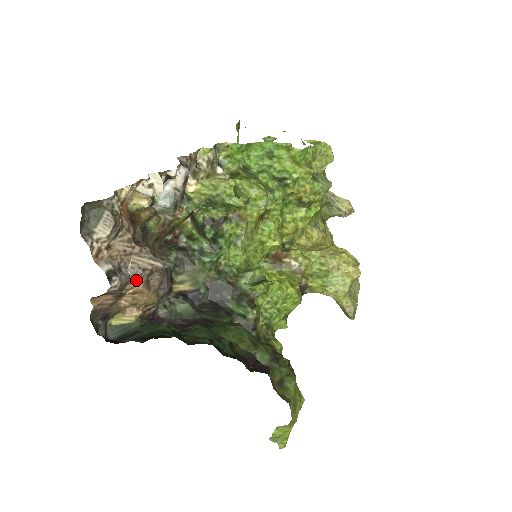
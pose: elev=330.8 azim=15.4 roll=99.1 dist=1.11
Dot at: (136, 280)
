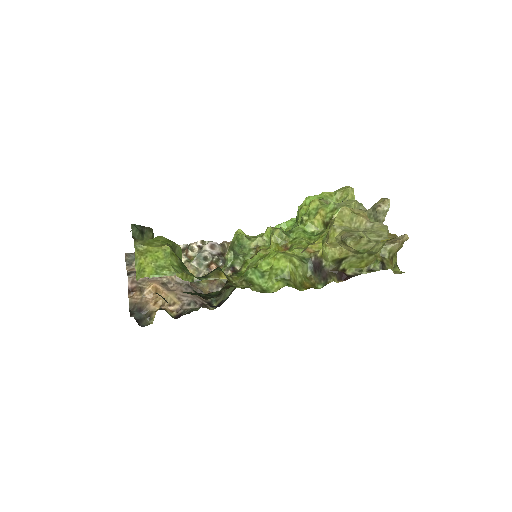
Dot at: (153, 281)
